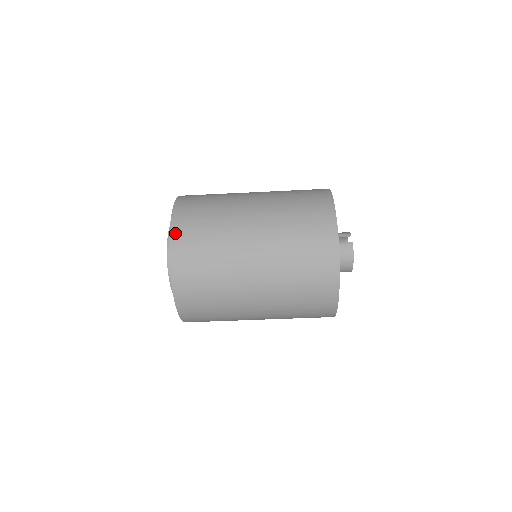
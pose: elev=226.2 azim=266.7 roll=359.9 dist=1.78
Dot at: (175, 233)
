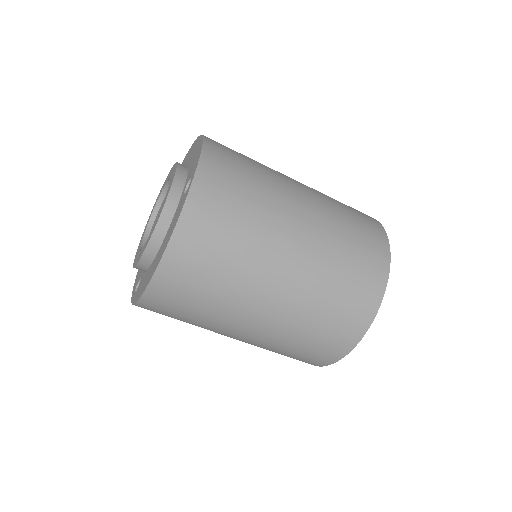
Dot at: (164, 272)
